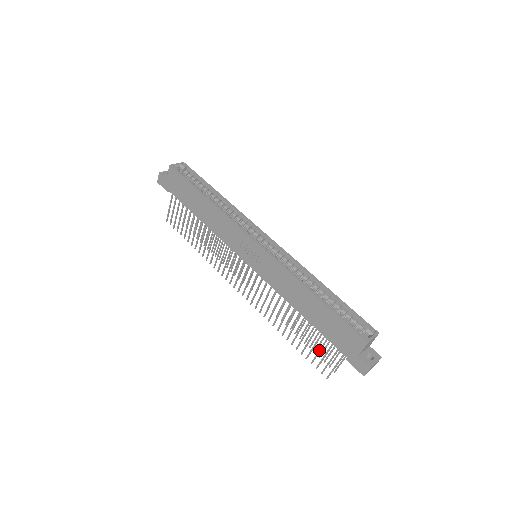
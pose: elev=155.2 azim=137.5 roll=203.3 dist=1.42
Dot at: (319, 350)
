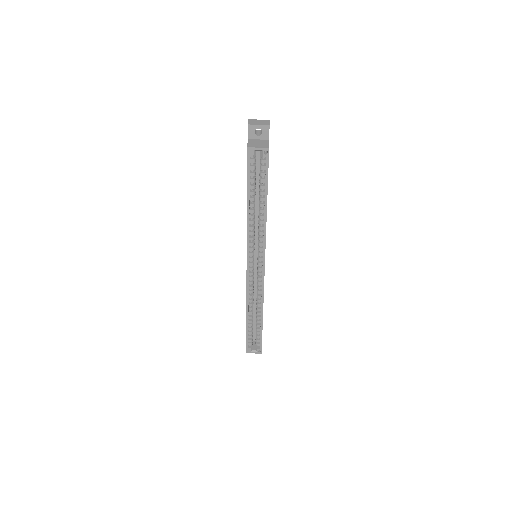
Dot at: occluded
